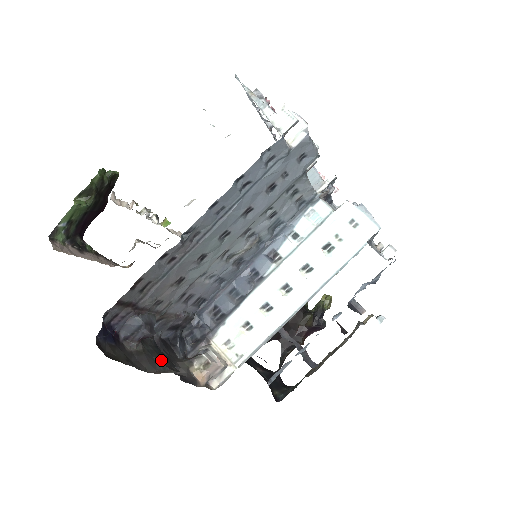
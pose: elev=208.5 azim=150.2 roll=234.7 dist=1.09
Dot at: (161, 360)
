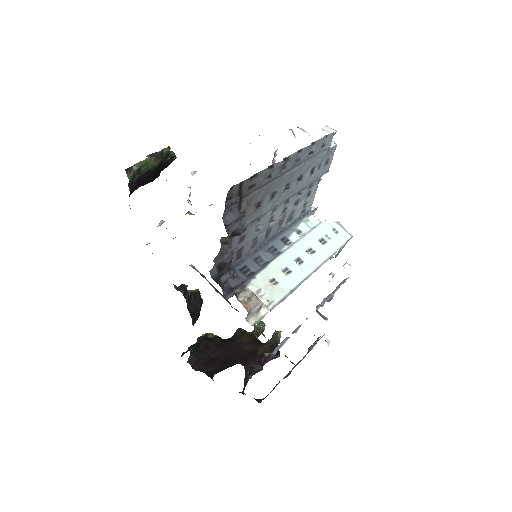
Dot at: occluded
